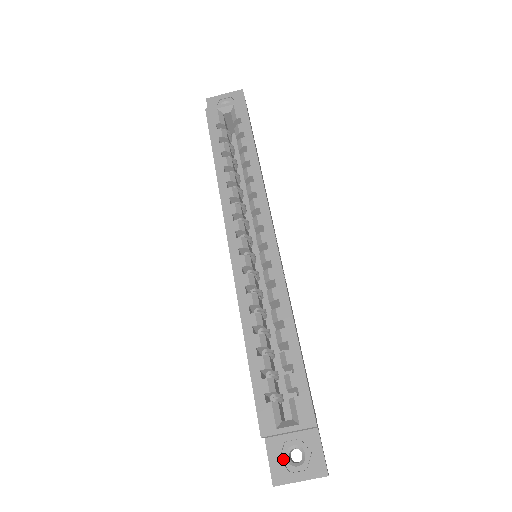
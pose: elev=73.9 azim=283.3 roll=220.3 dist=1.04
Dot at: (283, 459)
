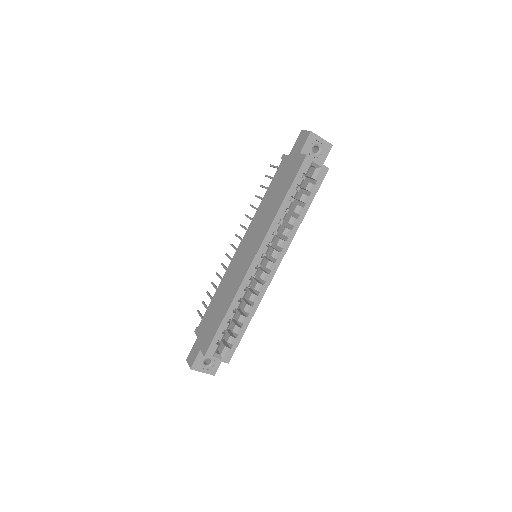
Dot at: (202, 361)
